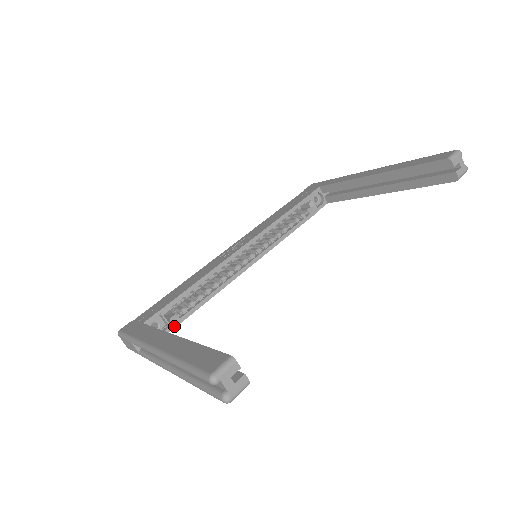
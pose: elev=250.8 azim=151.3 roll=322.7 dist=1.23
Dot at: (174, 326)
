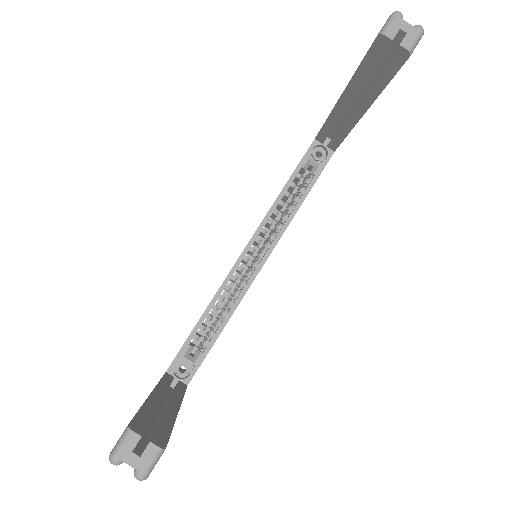
Dot at: (199, 363)
